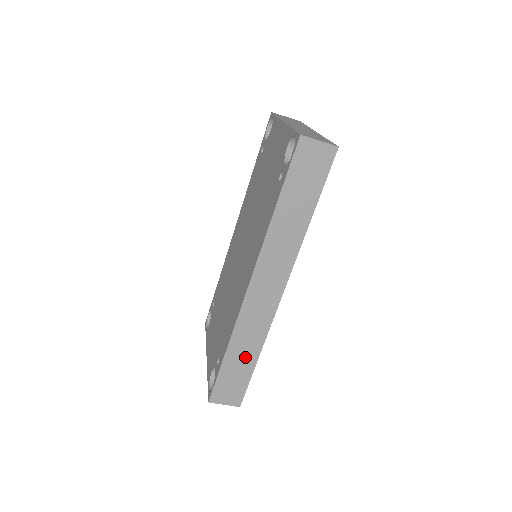
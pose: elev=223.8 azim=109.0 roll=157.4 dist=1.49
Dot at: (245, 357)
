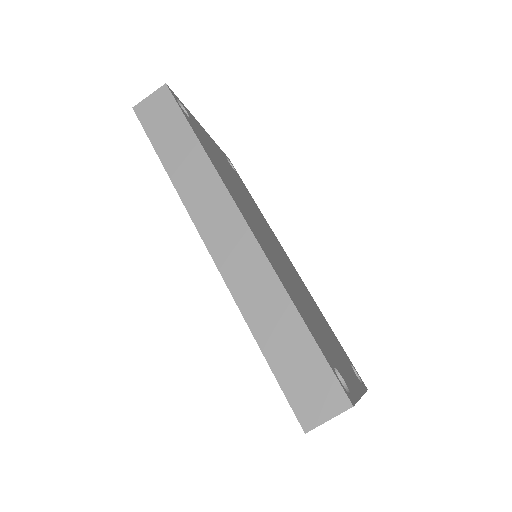
Dot at: (283, 327)
